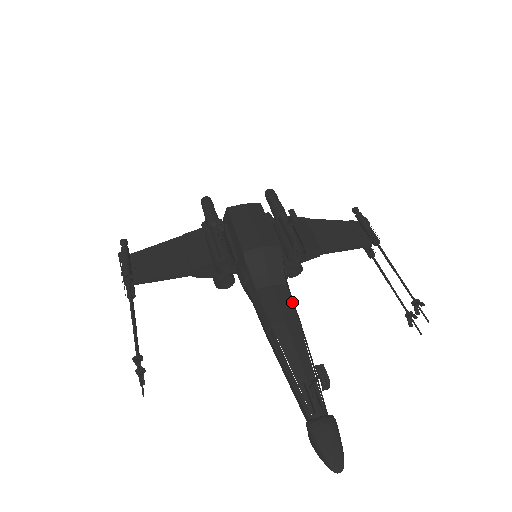
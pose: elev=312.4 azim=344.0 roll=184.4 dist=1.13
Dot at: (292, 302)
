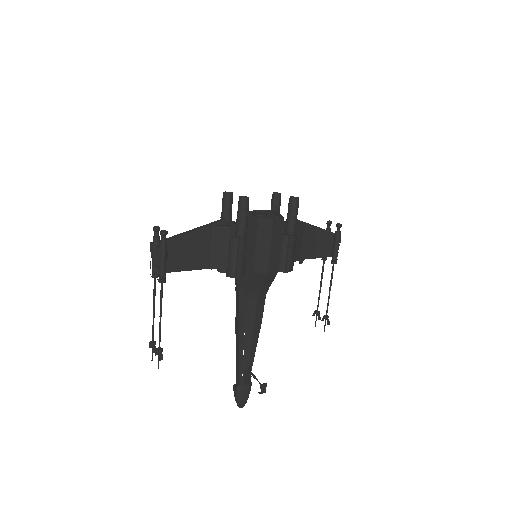
Dot at: (263, 310)
